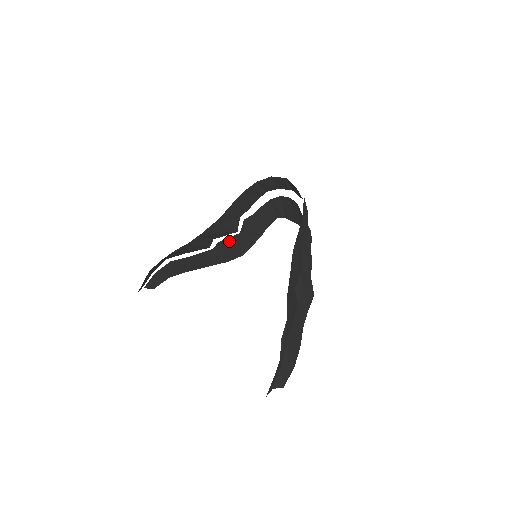
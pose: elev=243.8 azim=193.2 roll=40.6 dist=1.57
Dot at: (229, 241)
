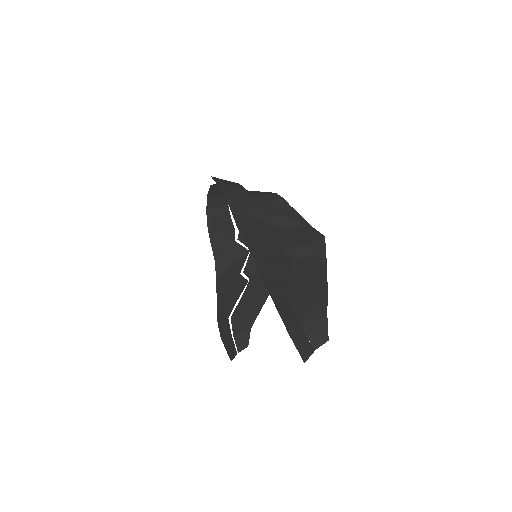
Dot at: (252, 263)
